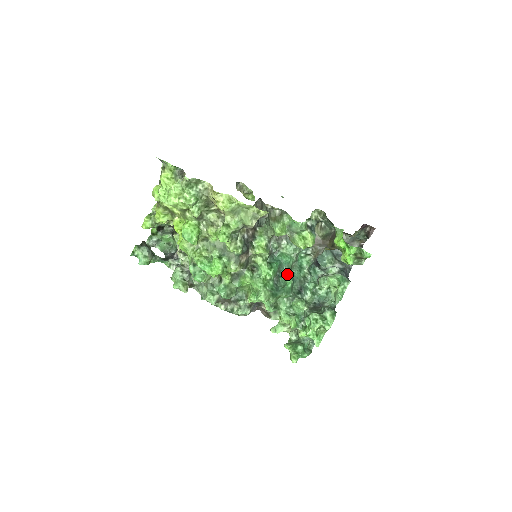
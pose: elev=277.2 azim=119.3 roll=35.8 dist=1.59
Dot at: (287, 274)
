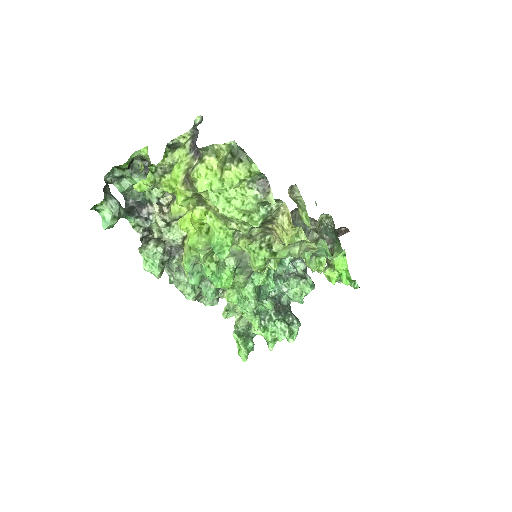
Dot at: (272, 276)
